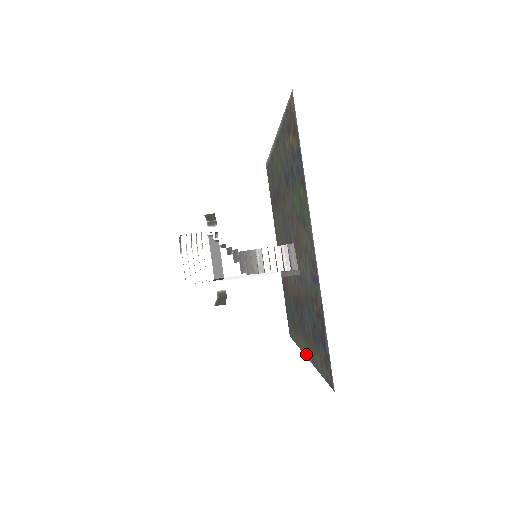
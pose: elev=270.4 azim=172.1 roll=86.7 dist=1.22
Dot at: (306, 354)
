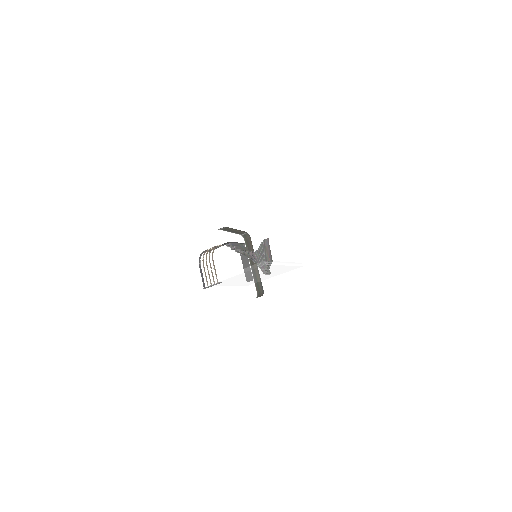
Dot at: occluded
